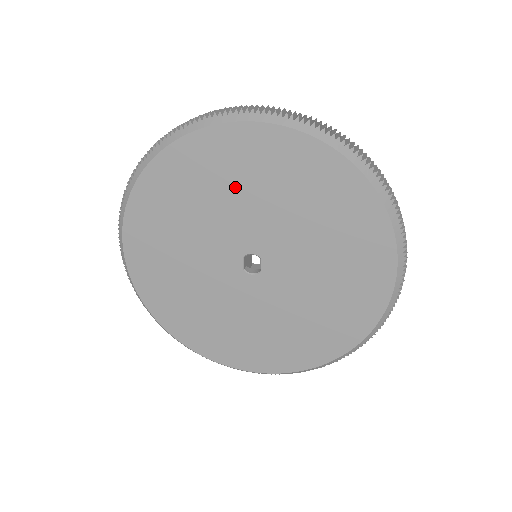
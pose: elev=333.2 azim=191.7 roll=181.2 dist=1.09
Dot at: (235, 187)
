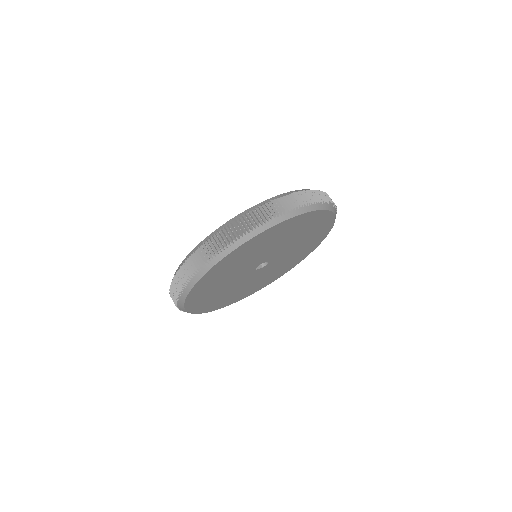
Dot at: (220, 283)
